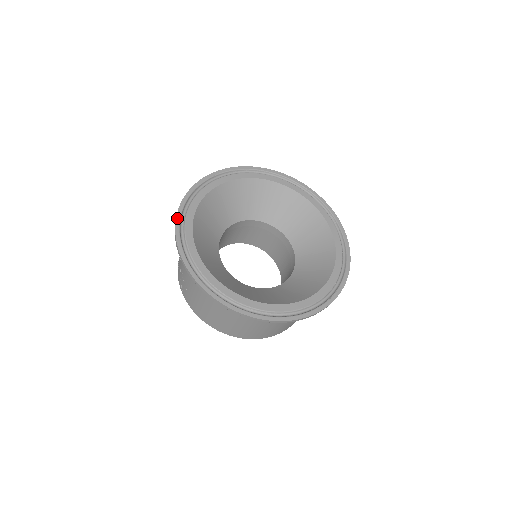
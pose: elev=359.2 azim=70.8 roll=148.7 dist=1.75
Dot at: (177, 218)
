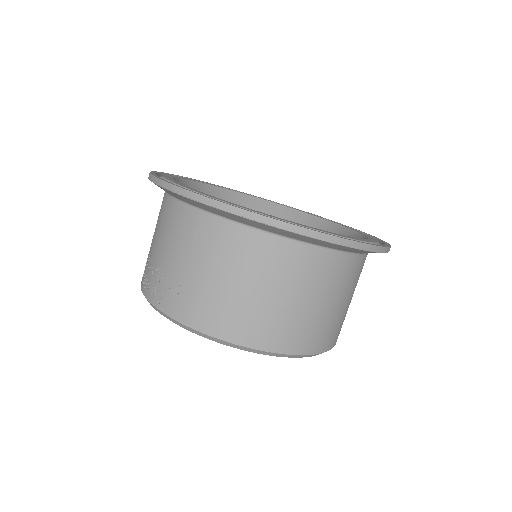
Dot at: (151, 173)
